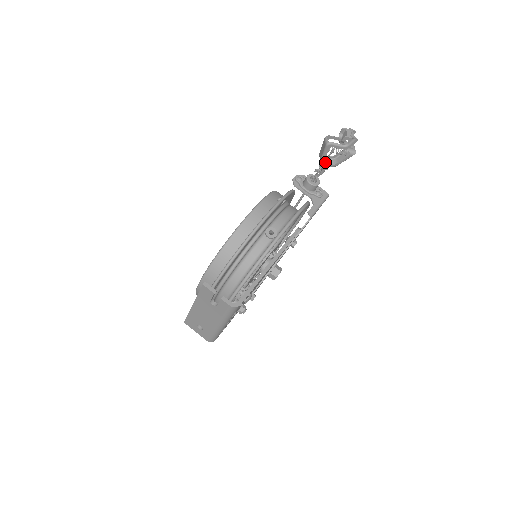
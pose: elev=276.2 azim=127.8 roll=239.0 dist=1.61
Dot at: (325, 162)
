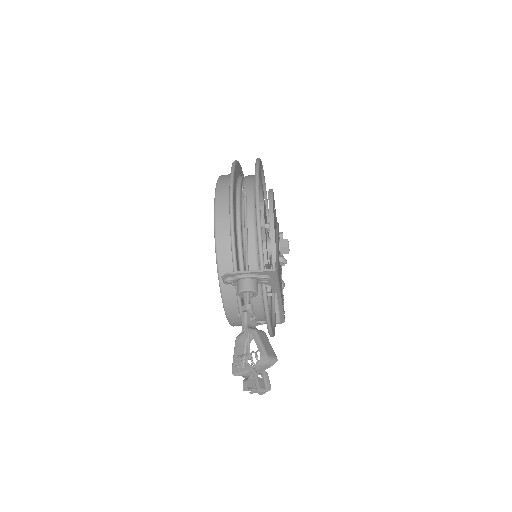
Dot at: occluded
